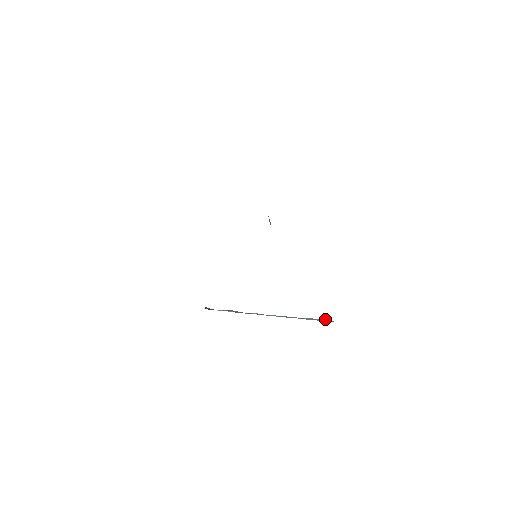
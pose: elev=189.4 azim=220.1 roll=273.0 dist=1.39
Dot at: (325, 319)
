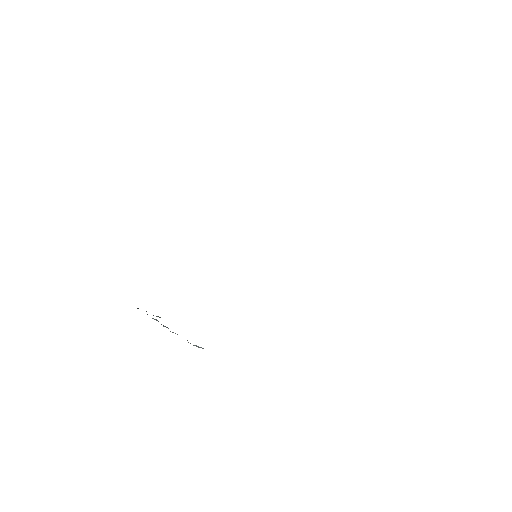
Dot at: occluded
